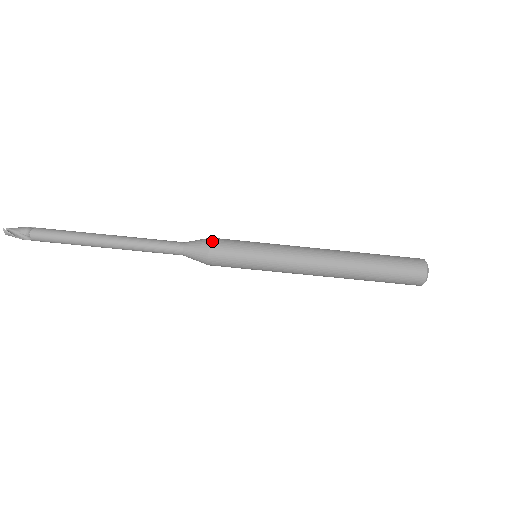
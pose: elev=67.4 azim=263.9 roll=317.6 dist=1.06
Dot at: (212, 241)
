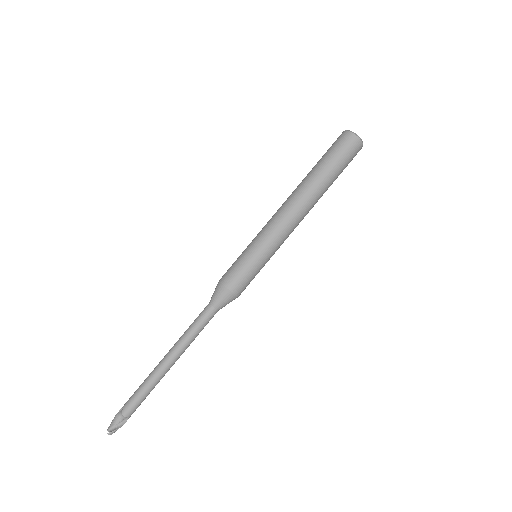
Dot at: (224, 283)
